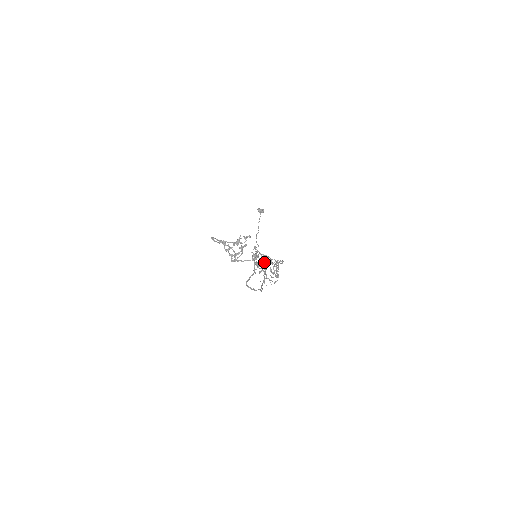
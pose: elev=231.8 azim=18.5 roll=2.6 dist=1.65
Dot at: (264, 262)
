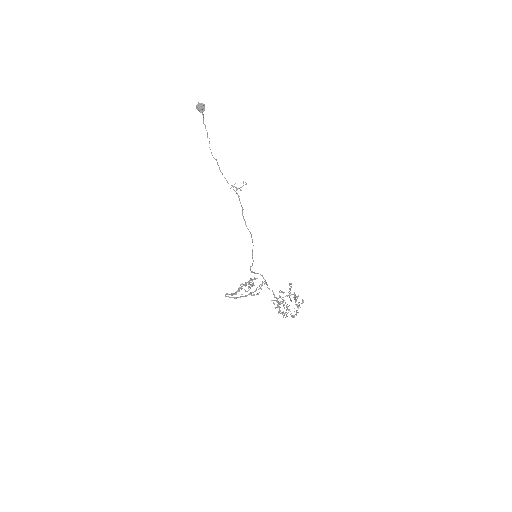
Dot at: (288, 310)
